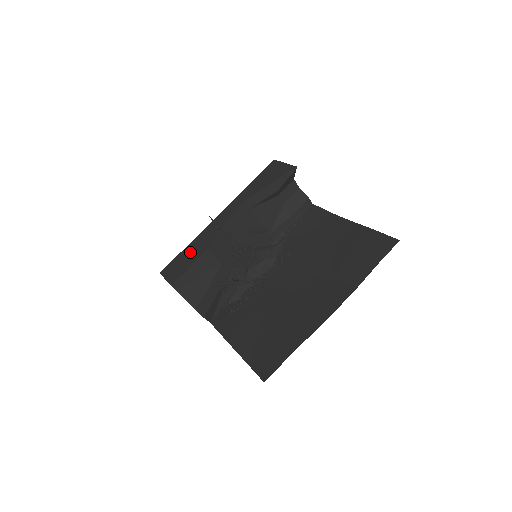
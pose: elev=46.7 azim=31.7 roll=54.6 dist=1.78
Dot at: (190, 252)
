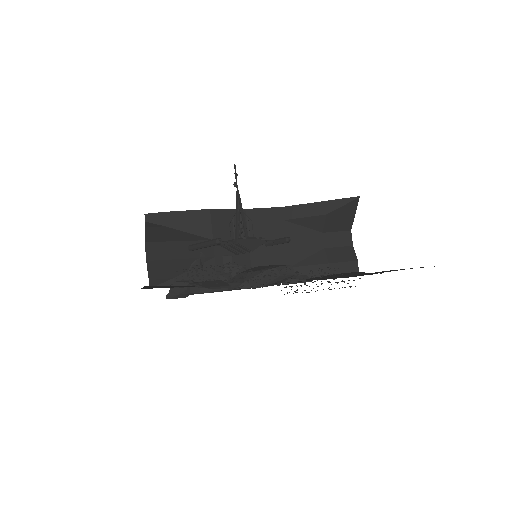
Dot at: occluded
